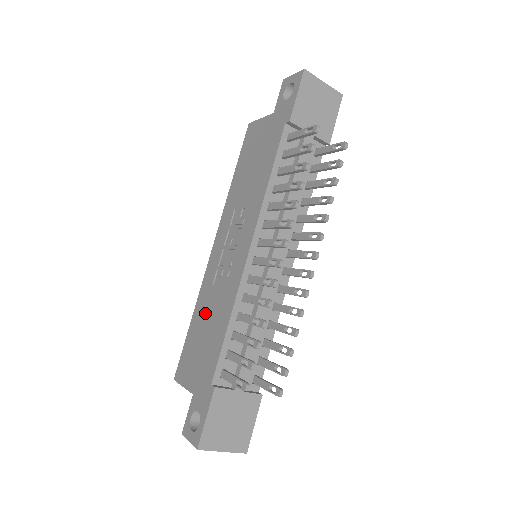
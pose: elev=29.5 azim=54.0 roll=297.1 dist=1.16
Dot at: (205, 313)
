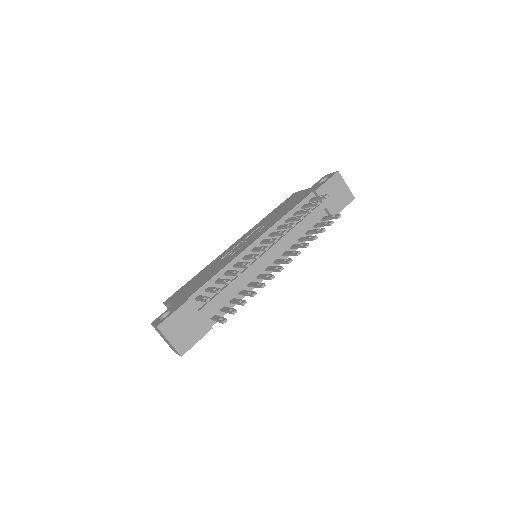
Dot at: (207, 271)
